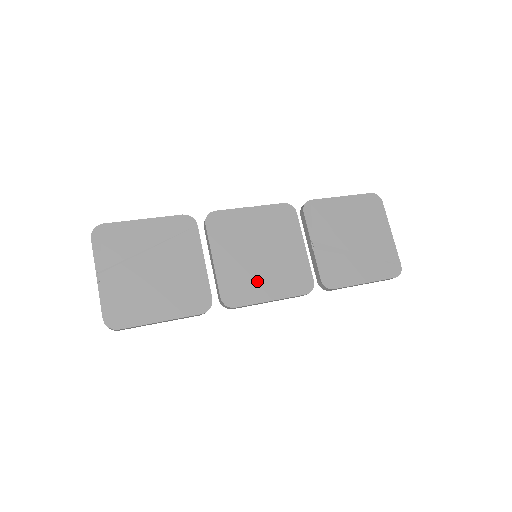
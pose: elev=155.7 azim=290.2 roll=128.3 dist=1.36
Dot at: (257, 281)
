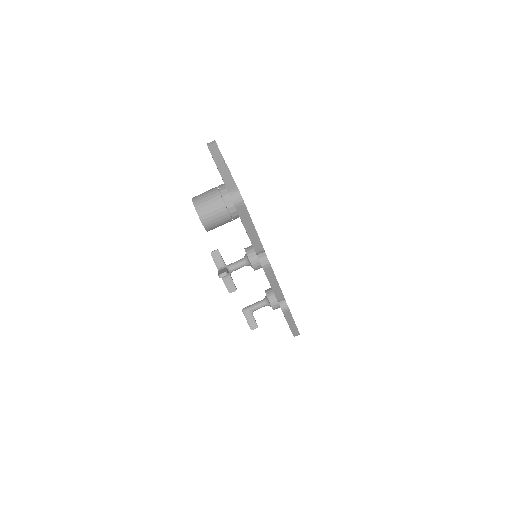
Dot at: occluded
